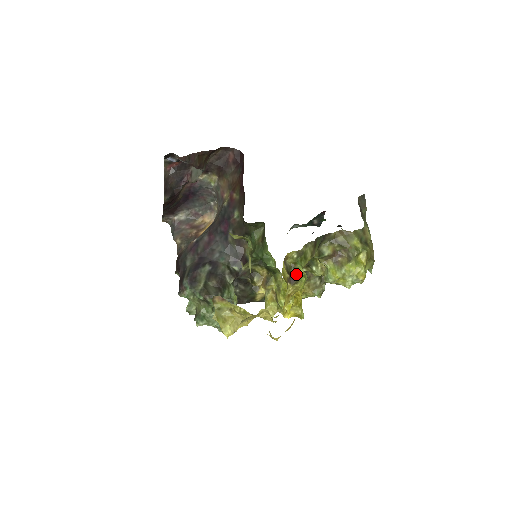
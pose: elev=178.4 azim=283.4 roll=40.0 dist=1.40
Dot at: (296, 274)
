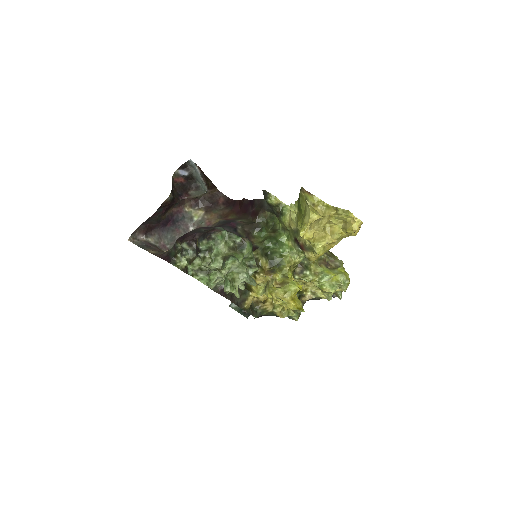
Dot at: occluded
